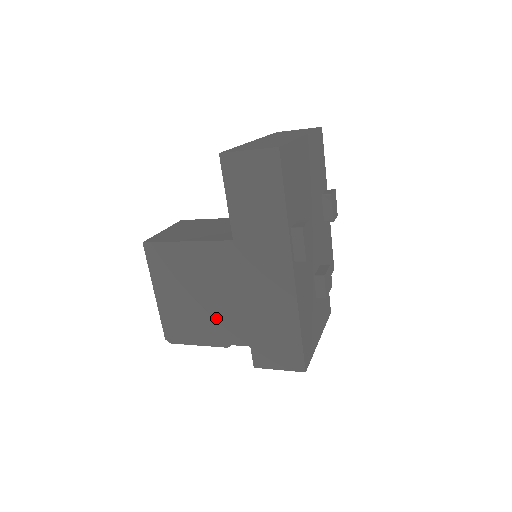
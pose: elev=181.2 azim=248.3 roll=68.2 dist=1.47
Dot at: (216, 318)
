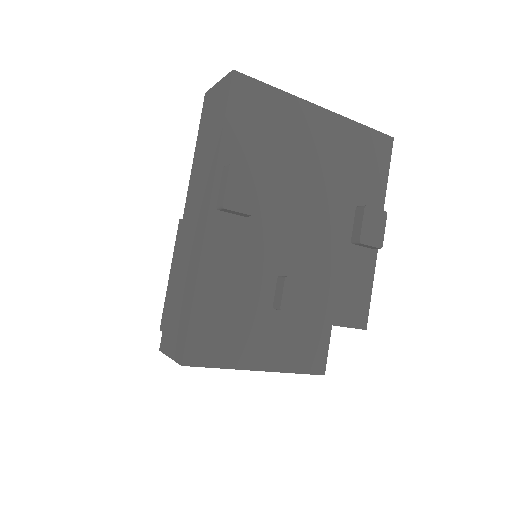
Dot at: occluded
